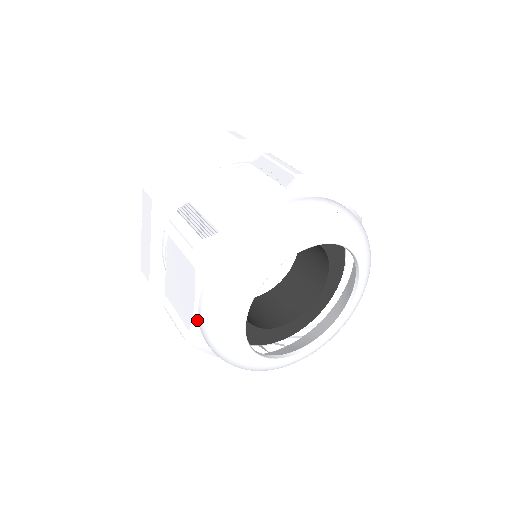
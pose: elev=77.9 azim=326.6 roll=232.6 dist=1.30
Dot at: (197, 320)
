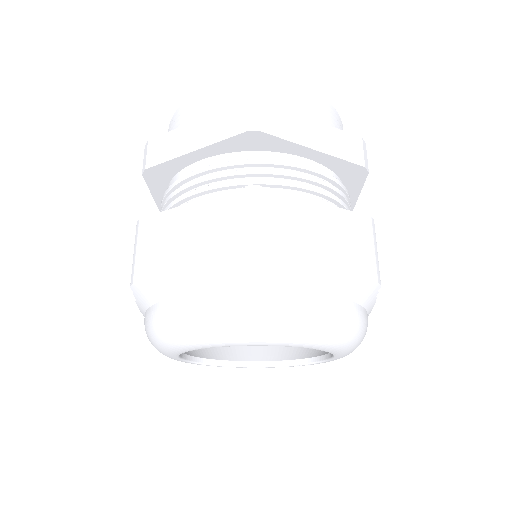
Dot at: (169, 297)
